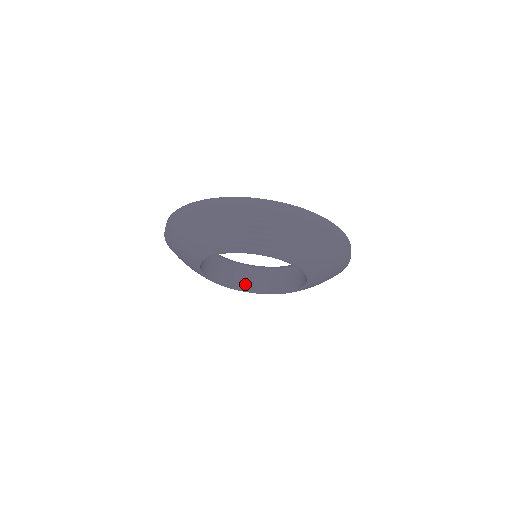
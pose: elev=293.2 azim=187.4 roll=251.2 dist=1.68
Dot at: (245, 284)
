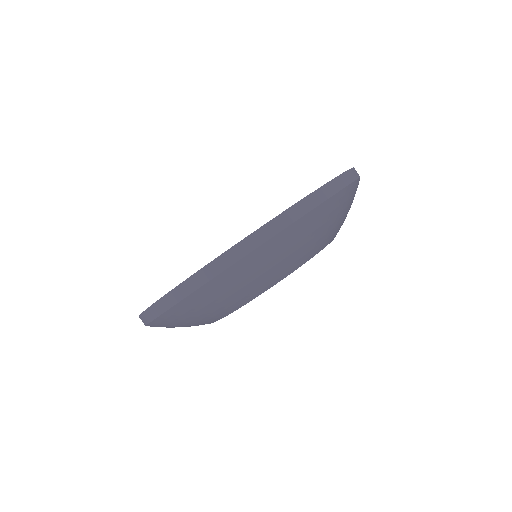
Dot at: occluded
